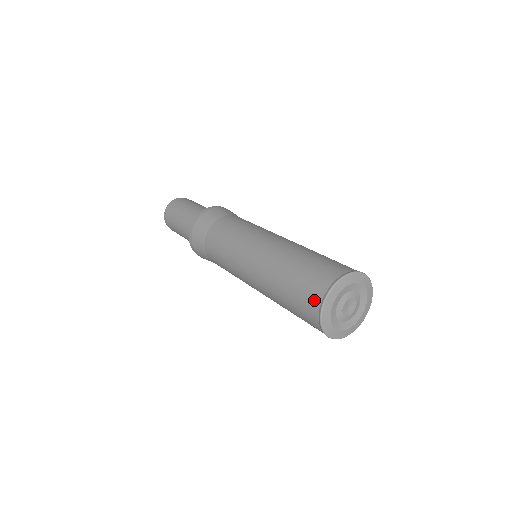
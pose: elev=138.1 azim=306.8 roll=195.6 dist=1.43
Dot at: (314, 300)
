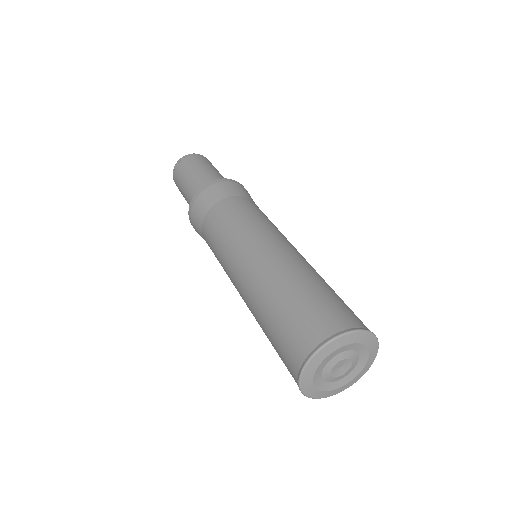
Dot at: (291, 372)
